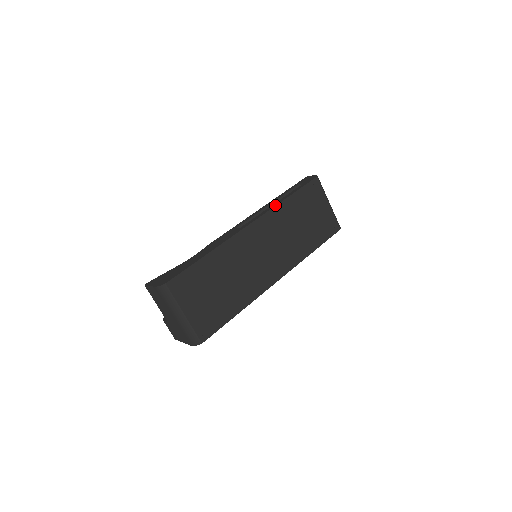
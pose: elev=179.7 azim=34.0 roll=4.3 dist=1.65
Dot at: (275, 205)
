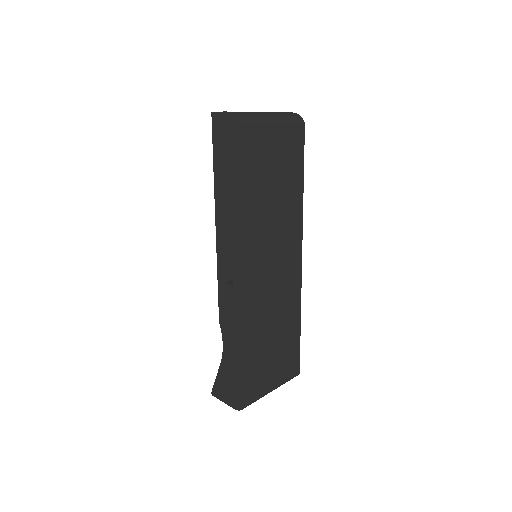
Dot at: (238, 226)
